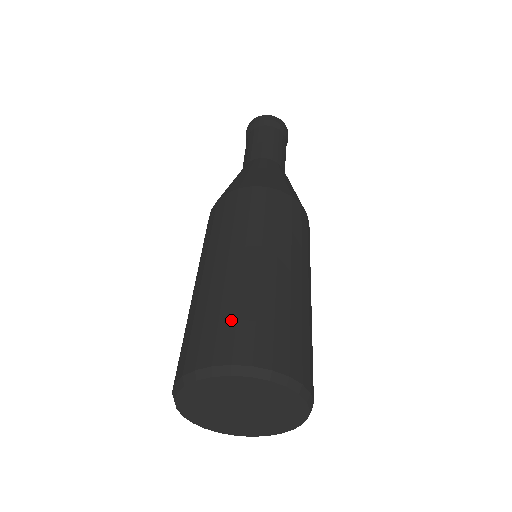
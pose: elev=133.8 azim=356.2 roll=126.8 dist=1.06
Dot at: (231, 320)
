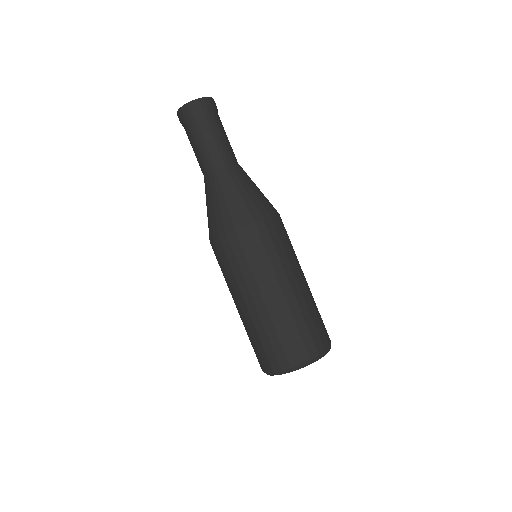
Dot at: (297, 335)
